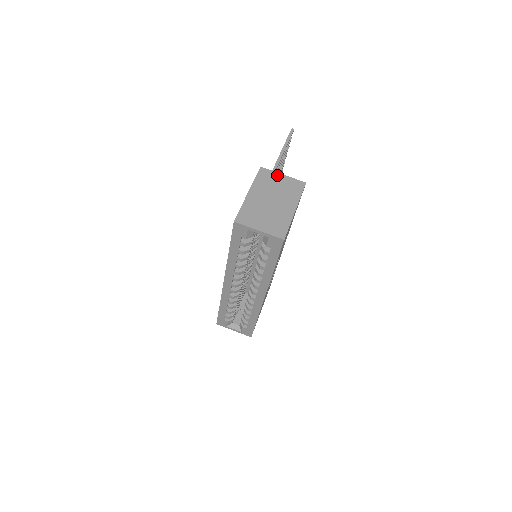
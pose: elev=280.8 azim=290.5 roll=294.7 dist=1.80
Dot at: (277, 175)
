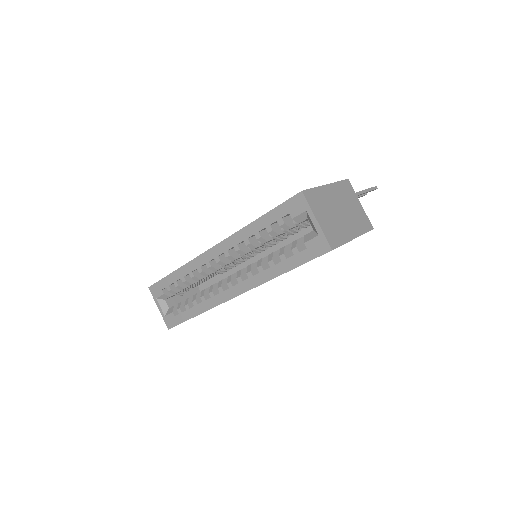
Dot at: (356, 199)
